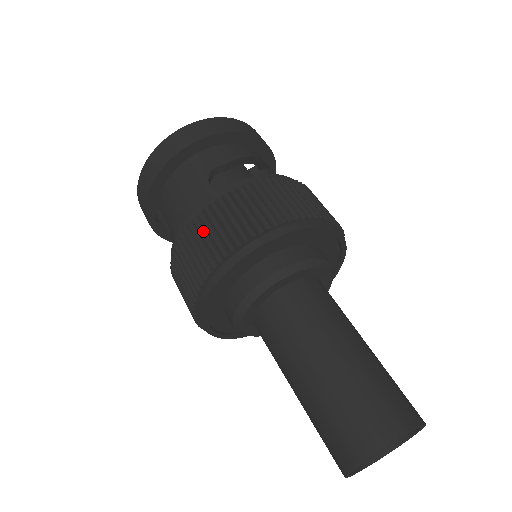
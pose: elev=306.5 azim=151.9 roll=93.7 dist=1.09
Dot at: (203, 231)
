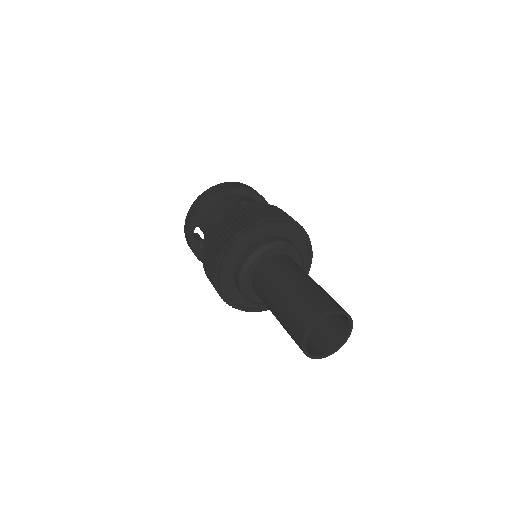
Dot at: (233, 218)
